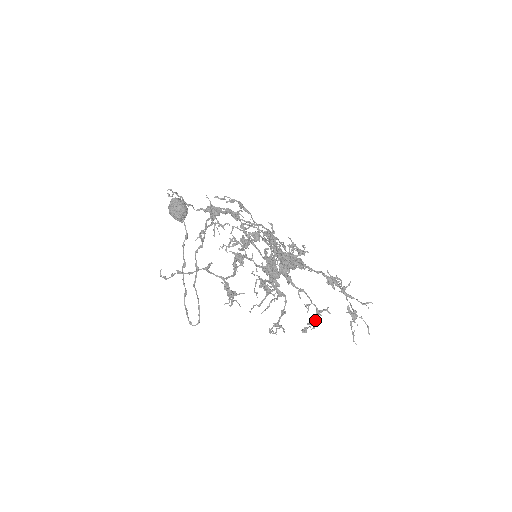
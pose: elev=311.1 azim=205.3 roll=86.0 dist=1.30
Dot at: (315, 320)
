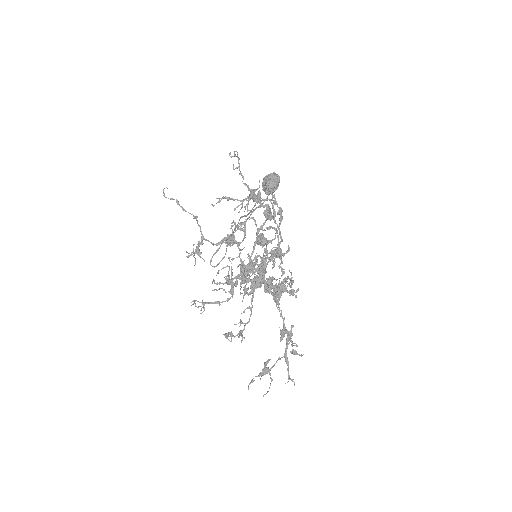
Dot at: (234, 336)
